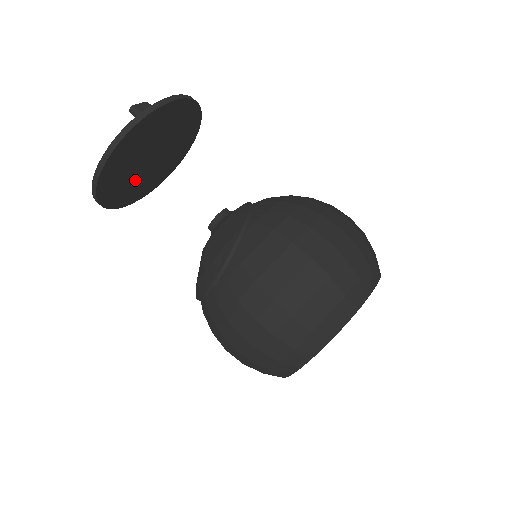
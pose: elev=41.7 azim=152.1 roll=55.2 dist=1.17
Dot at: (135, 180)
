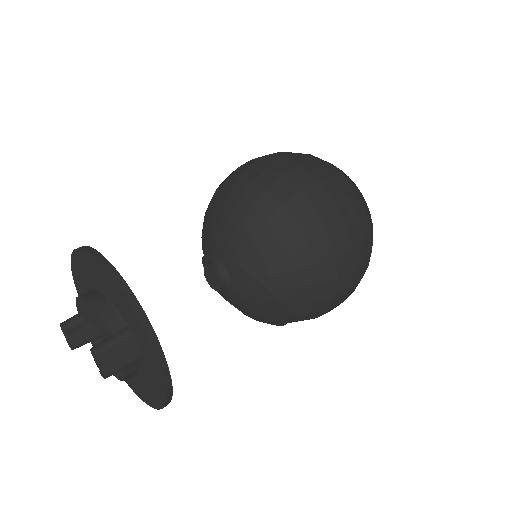
Dot at: occluded
